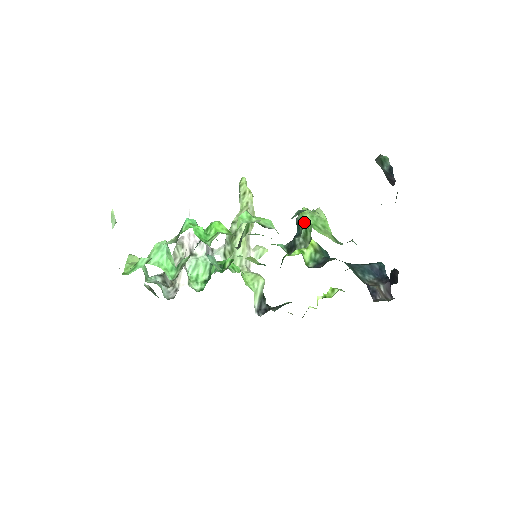
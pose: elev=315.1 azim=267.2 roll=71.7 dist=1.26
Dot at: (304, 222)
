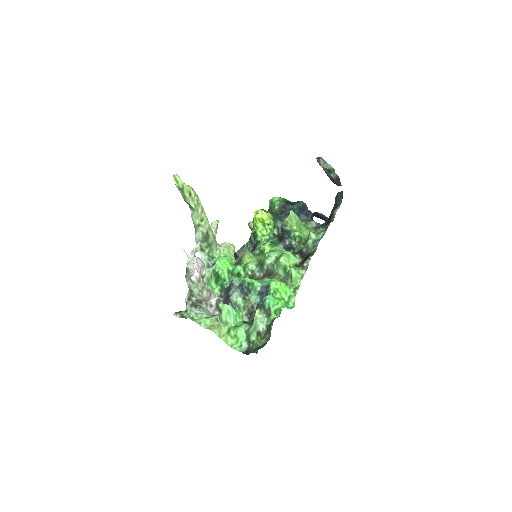
Dot at: (296, 233)
